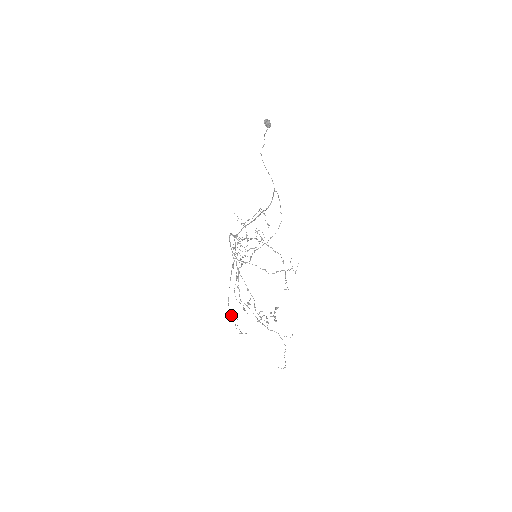
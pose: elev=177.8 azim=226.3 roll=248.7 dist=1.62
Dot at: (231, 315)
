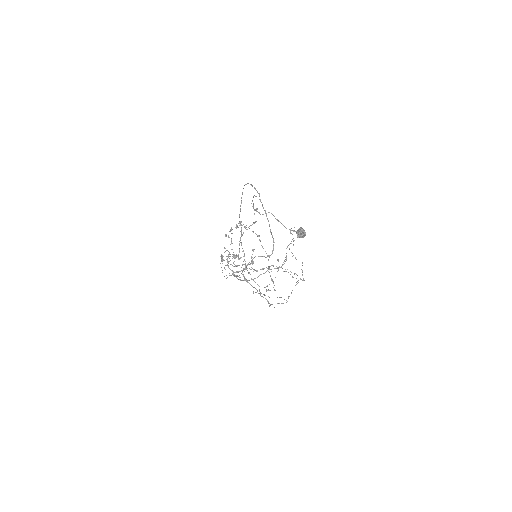
Dot at: occluded
